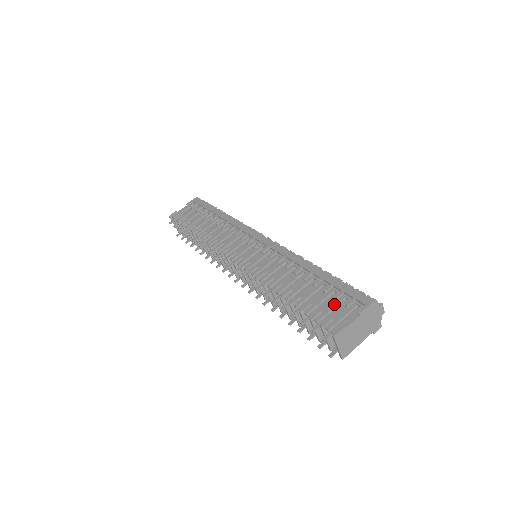
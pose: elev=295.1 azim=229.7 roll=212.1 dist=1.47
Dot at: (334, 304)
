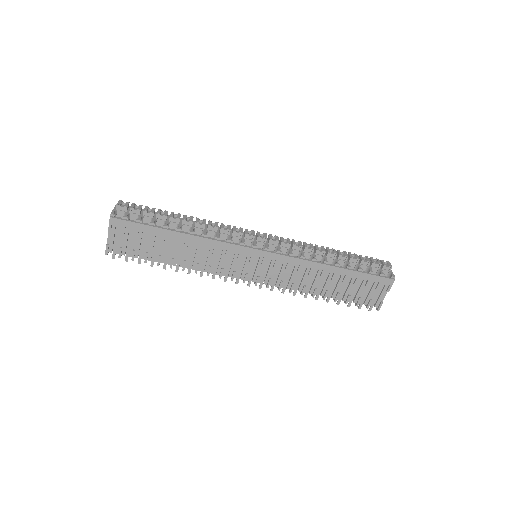
Dot at: (367, 290)
